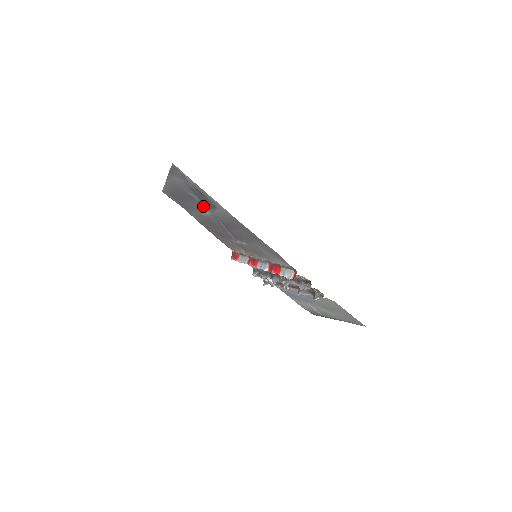
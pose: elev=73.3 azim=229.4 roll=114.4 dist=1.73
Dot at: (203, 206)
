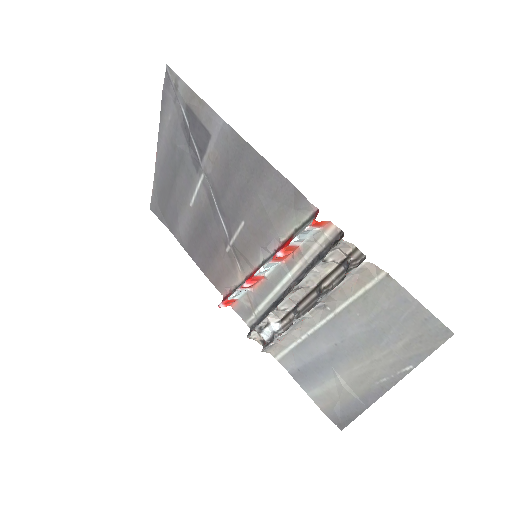
Dot at: (194, 167)
